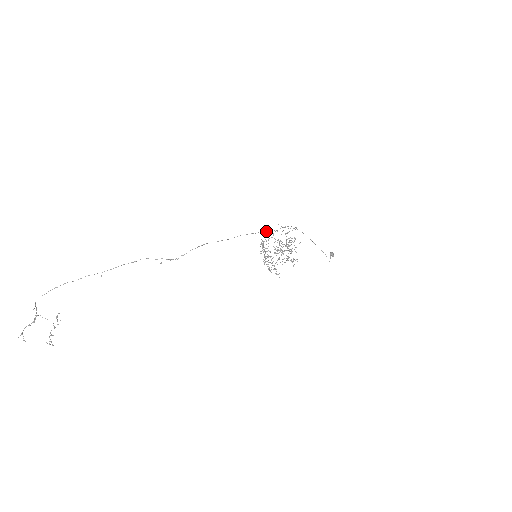
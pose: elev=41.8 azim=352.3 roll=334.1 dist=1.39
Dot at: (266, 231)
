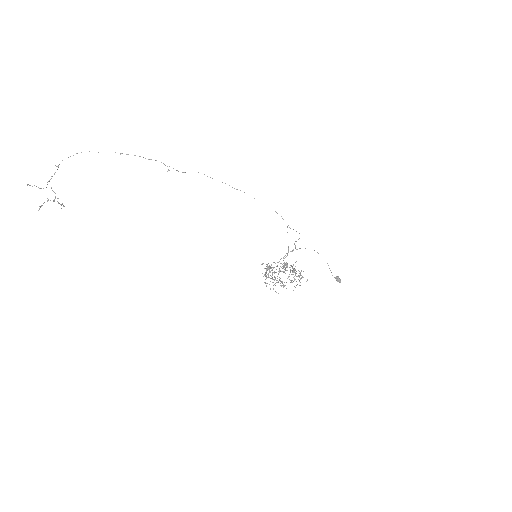
Dot at: occluded
